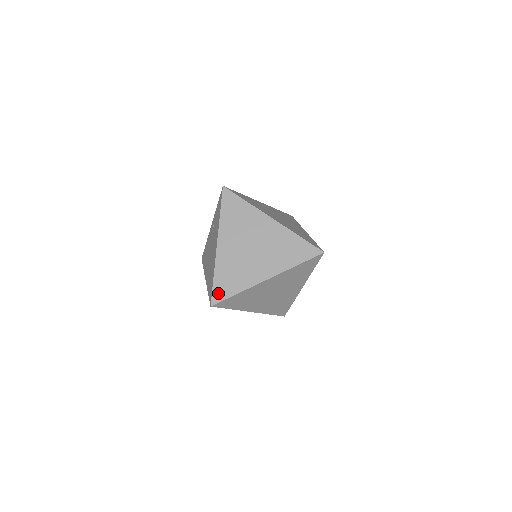
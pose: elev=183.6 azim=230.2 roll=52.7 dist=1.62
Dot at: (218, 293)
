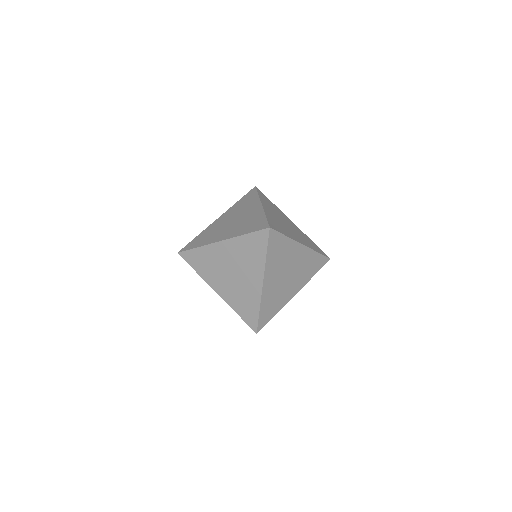
Dot at: (262, 322)
